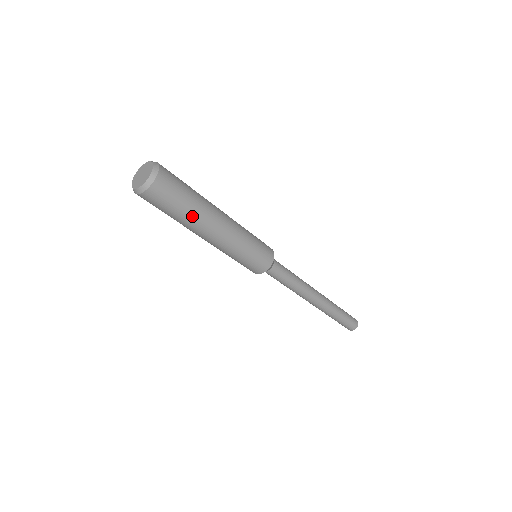
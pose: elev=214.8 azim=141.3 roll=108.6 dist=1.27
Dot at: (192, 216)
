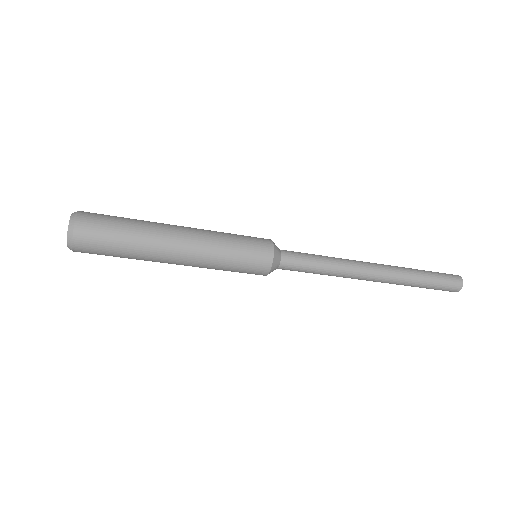
Dot at: (136, 259)
